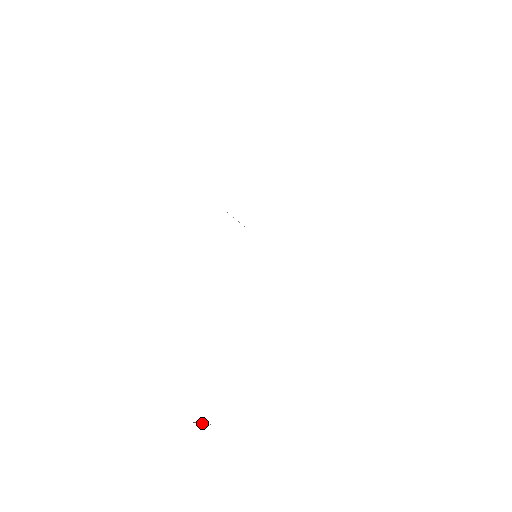
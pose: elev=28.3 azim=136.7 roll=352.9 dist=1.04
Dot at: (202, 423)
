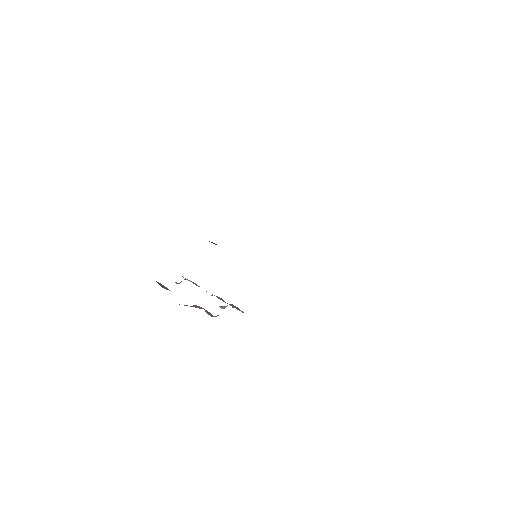
Dot at: occluded
